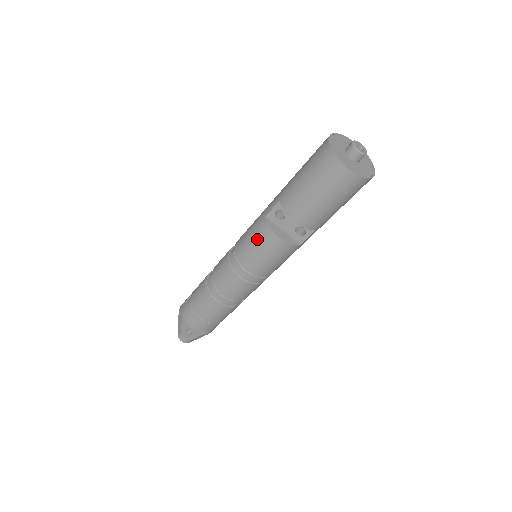
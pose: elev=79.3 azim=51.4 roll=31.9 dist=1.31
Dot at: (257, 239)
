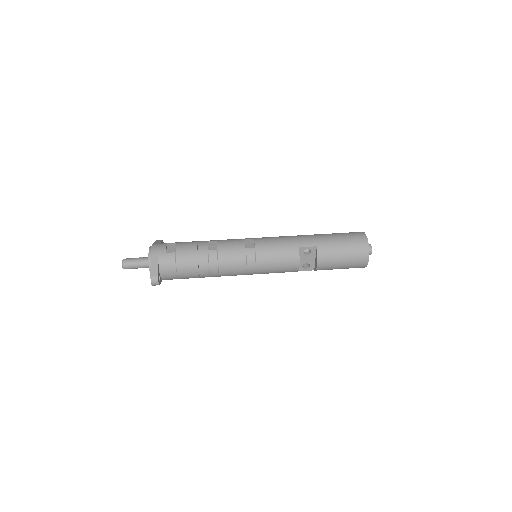
Dot at: (284, 256)
